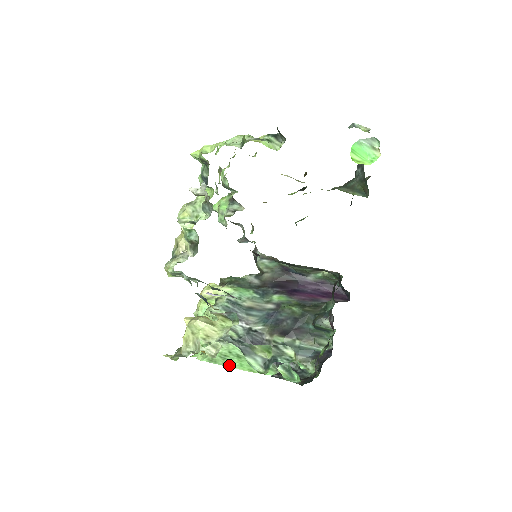
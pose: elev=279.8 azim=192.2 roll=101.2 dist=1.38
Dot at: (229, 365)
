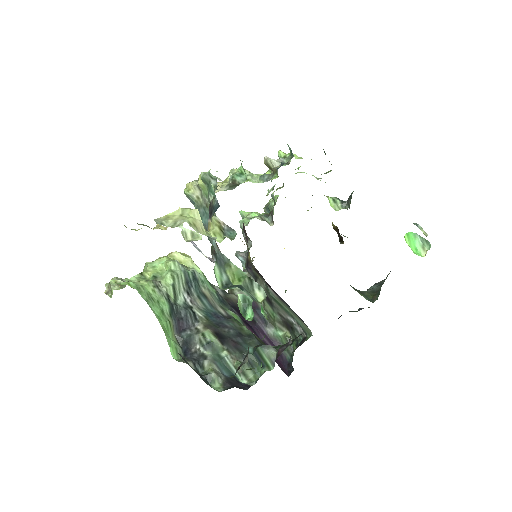
Dot at: (150, 305)
